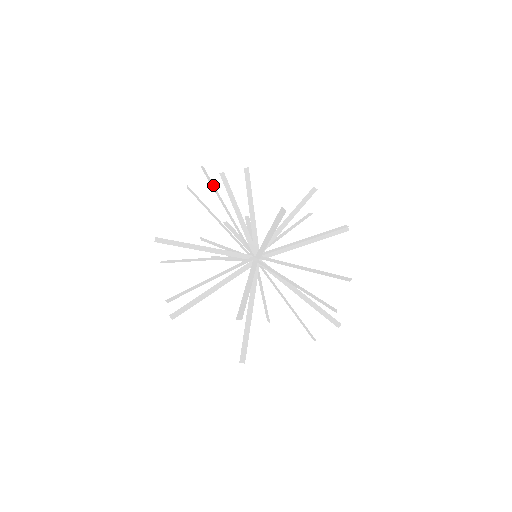
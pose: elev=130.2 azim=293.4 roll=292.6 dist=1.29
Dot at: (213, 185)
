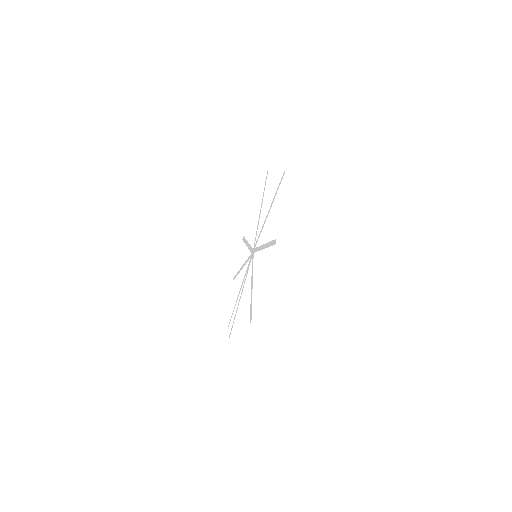
Dot at: occluded
